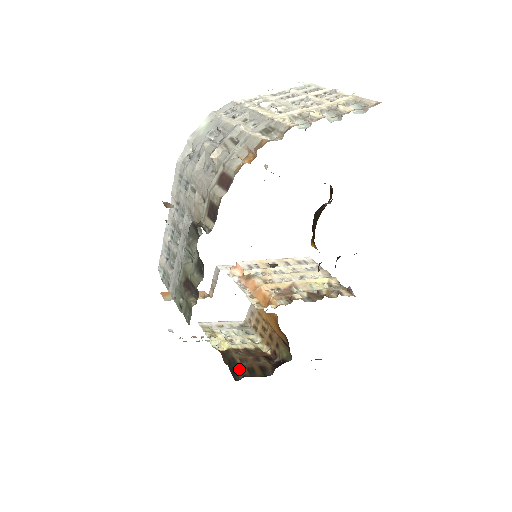
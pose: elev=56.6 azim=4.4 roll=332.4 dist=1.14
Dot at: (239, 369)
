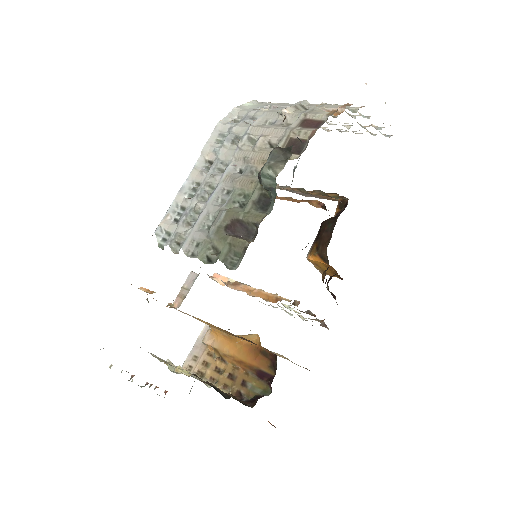
Dot at: (220, 391)
